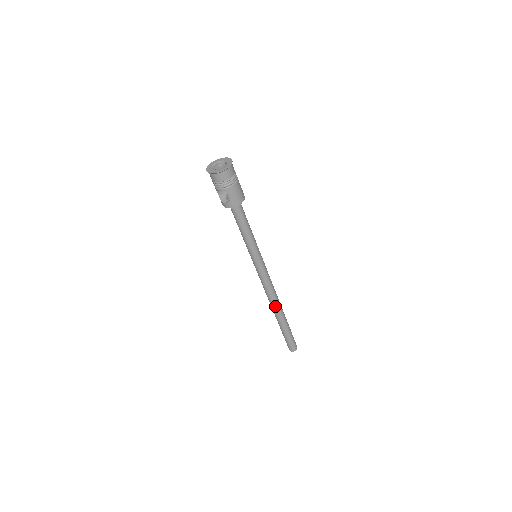
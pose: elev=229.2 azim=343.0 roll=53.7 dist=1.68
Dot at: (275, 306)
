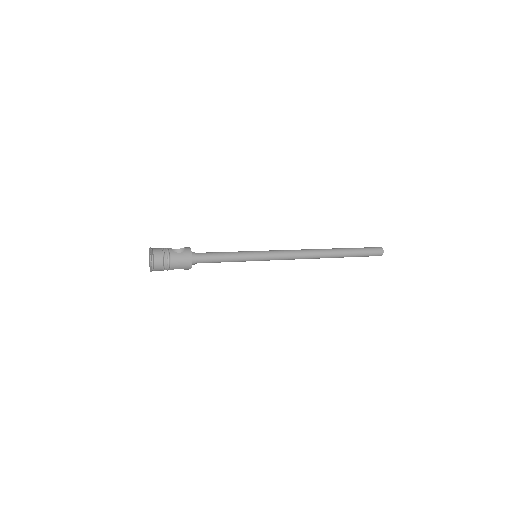
Dot at: (318, 258)
